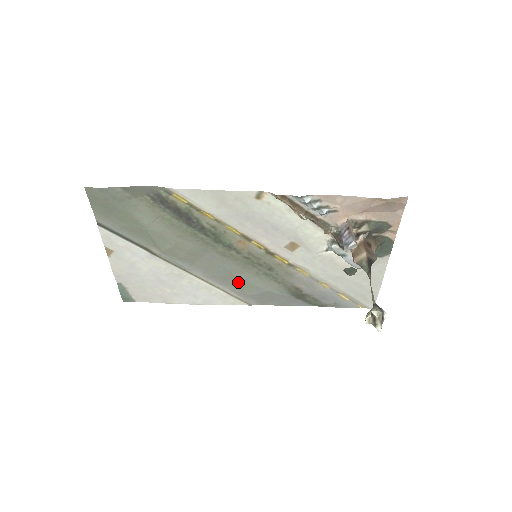
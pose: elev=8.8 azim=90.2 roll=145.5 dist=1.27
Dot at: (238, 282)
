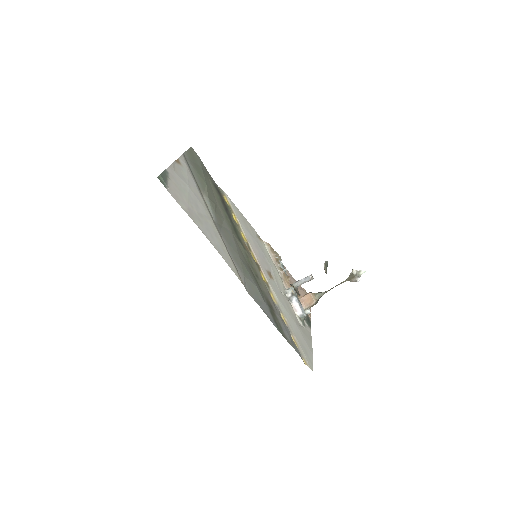
Dot at: (240, 261)
